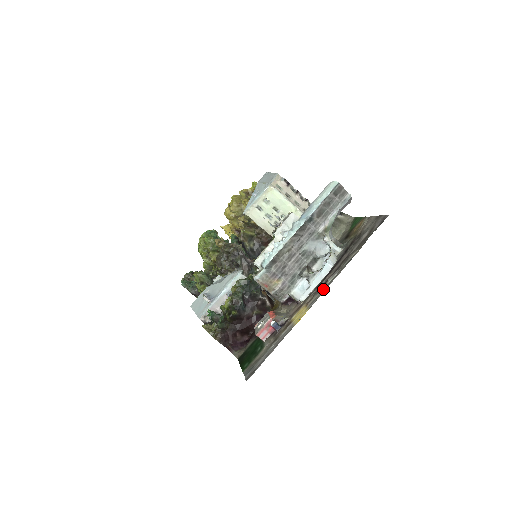
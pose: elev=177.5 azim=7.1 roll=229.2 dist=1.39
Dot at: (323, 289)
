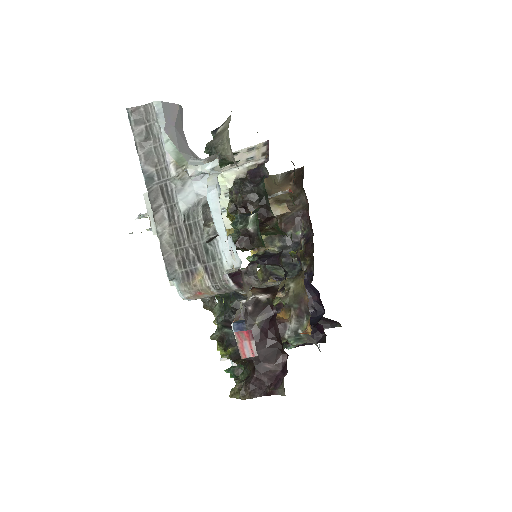
Dot at: occluded
